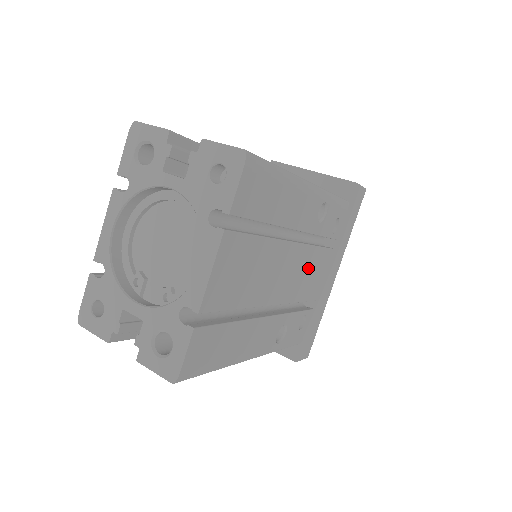
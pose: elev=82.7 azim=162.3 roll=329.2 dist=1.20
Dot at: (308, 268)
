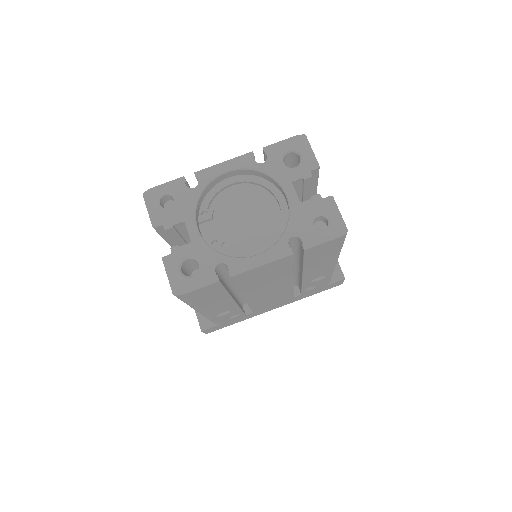
Dot at: (276, 296)
